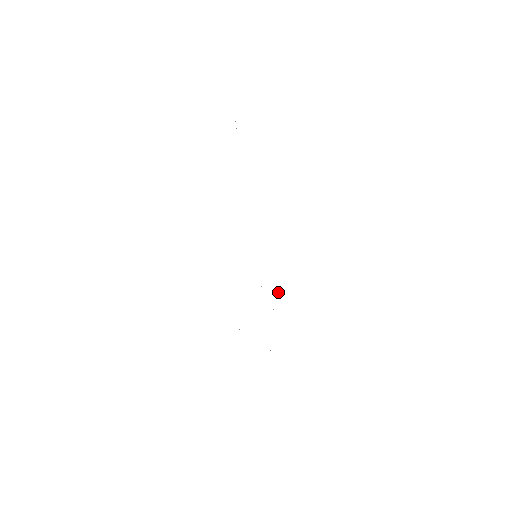
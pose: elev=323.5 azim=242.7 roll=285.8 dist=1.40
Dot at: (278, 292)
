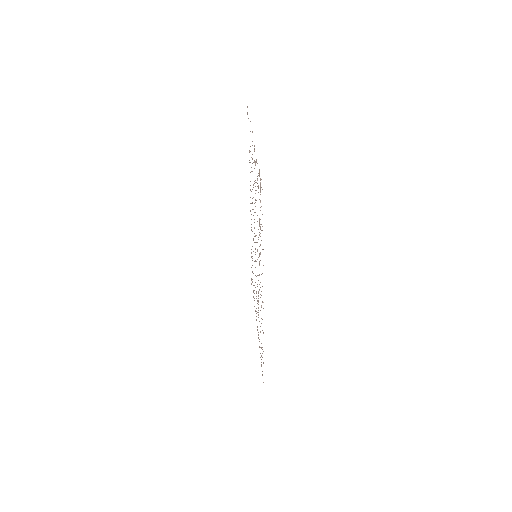
Dot at: occluded
